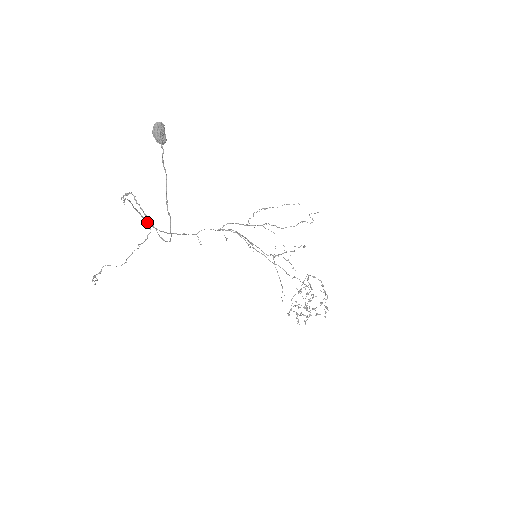
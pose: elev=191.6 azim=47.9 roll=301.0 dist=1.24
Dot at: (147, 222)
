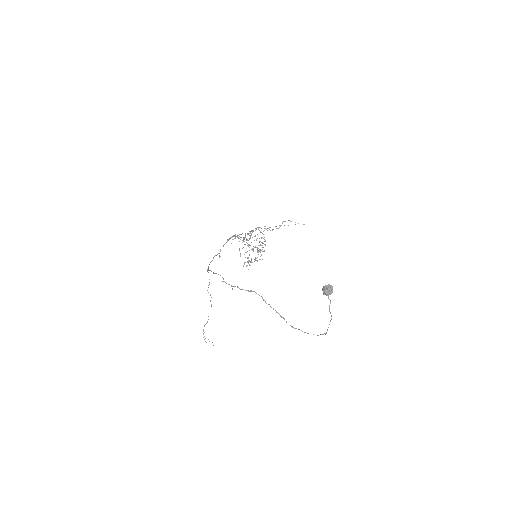
Dot at: occluded
